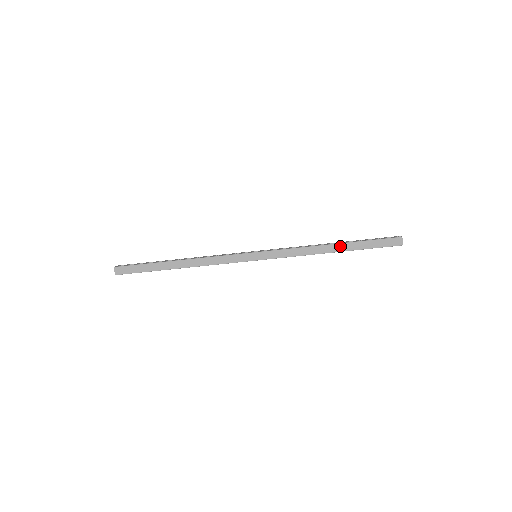
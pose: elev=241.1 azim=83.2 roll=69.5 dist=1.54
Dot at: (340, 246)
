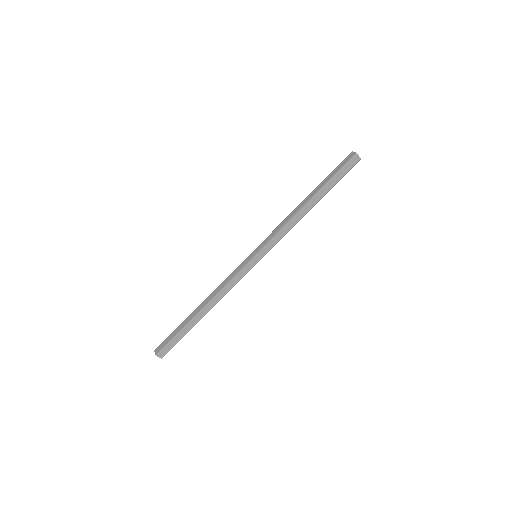
Dot at: (311, 195)
